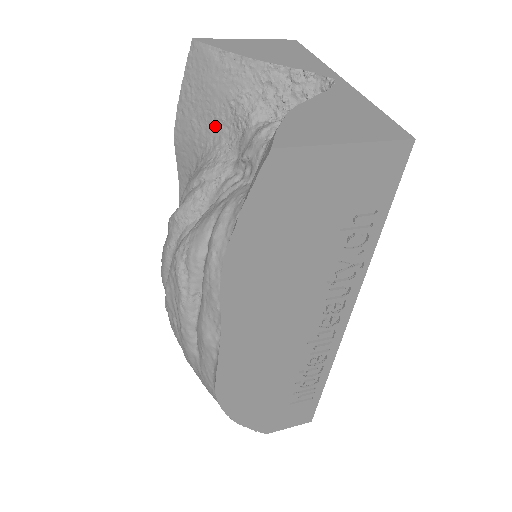
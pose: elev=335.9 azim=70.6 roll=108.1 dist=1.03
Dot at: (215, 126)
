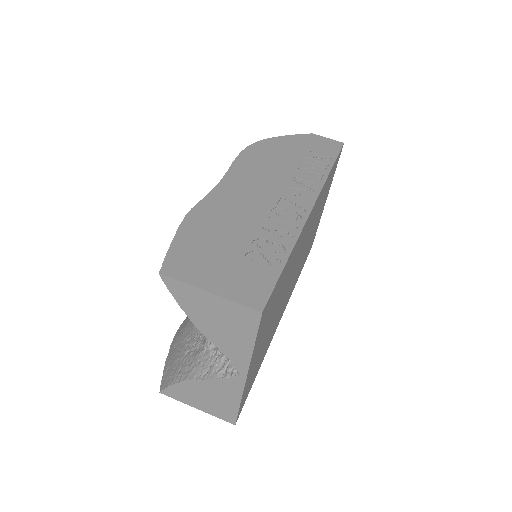
Dot at: occluded
